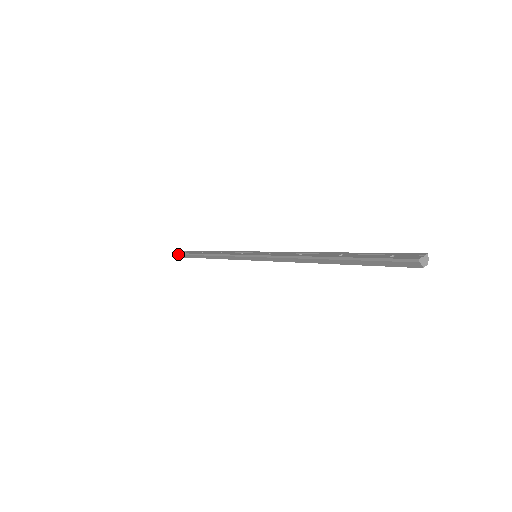
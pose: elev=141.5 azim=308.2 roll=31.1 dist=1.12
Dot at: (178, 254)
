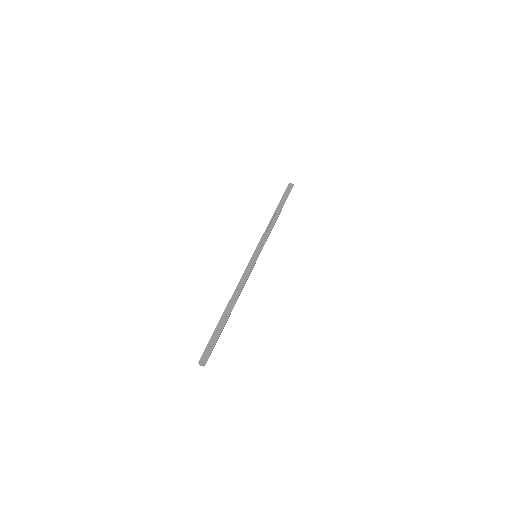
Dot at: (288, 185)
